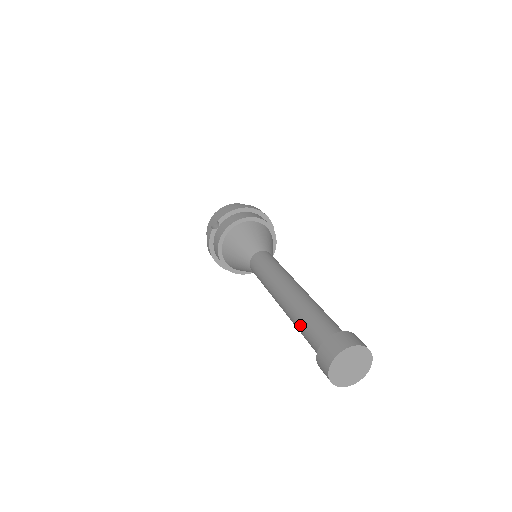
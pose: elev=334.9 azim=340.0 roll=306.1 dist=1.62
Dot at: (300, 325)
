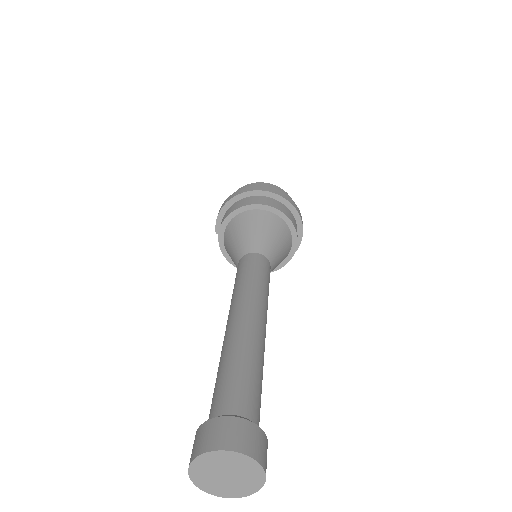
Dot at: occluded
